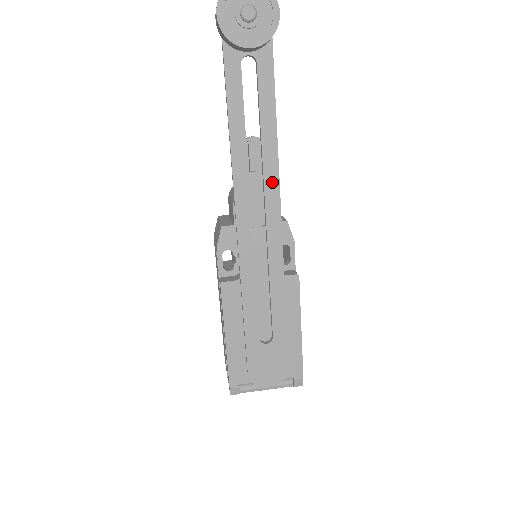
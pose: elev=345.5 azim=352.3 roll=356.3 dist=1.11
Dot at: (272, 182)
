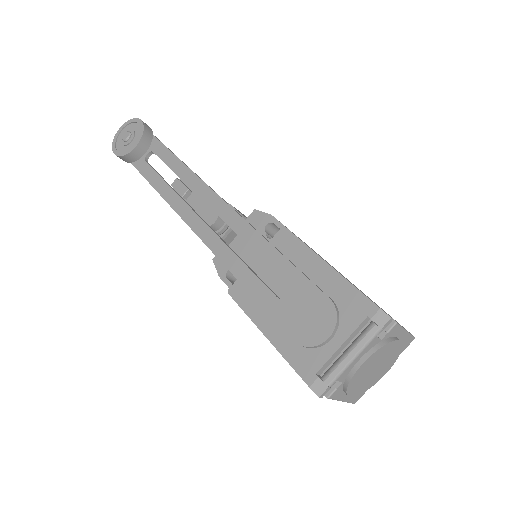
Dot at: (200, 188)
